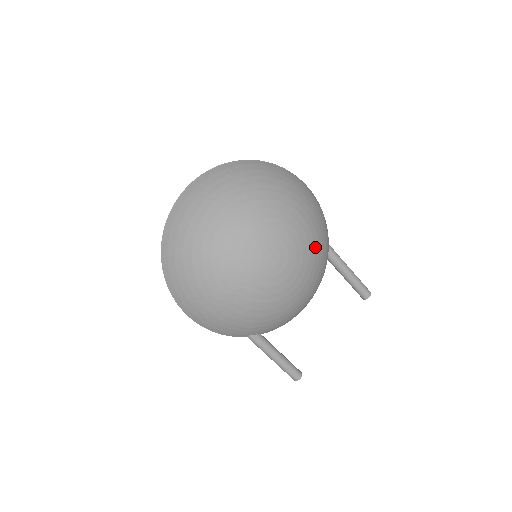
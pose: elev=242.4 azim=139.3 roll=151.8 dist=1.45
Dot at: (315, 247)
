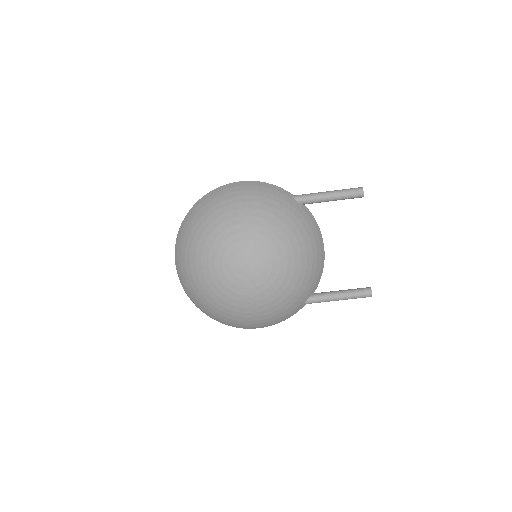
Dot at: (273, 222)
